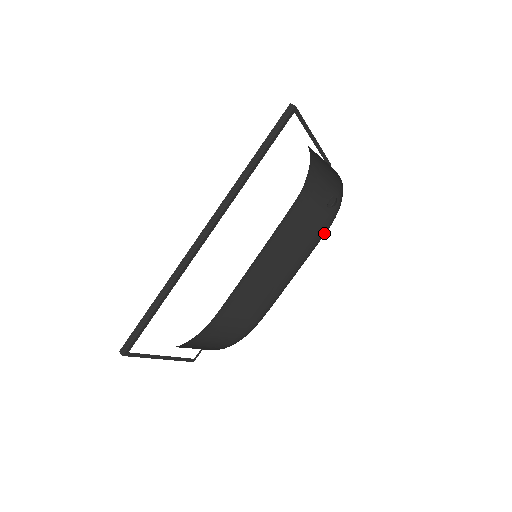
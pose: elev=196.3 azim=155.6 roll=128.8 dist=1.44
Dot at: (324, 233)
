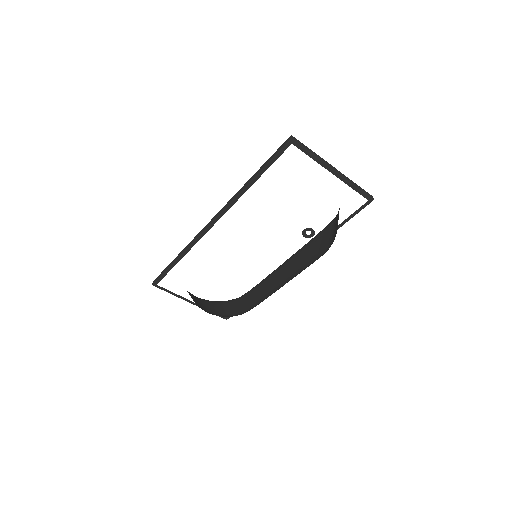
Dot at: occluded
